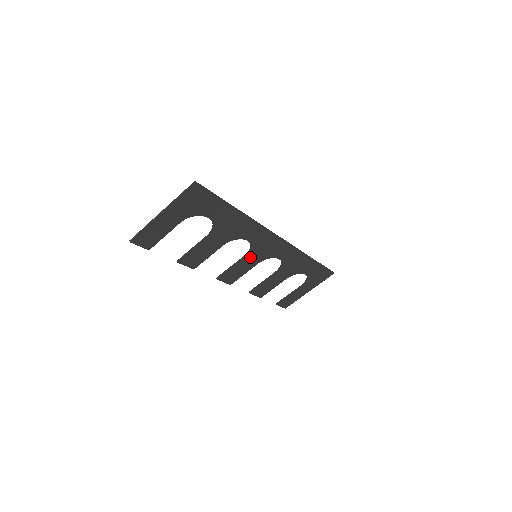
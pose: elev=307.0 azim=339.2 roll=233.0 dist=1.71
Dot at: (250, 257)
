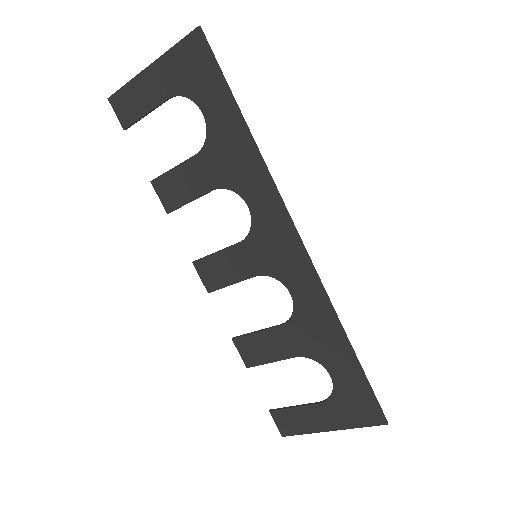
Dot at: (246, 250)
